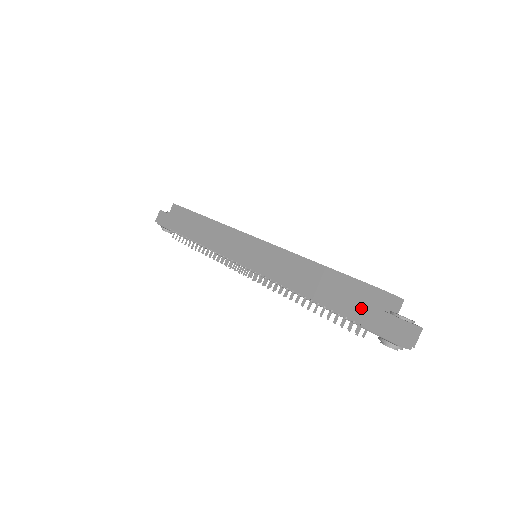
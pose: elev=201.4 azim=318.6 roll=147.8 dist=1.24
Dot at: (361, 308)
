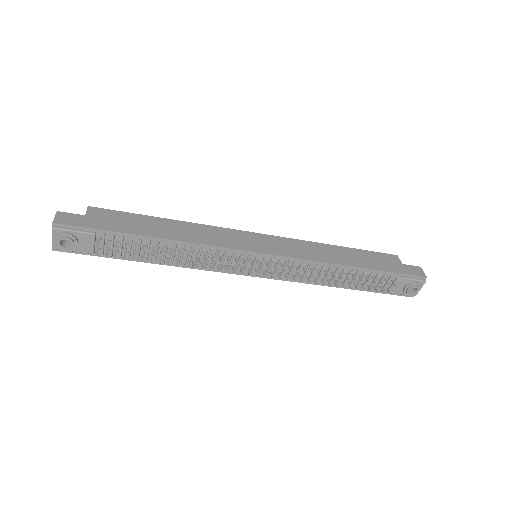
Dot at: (393, 265)
